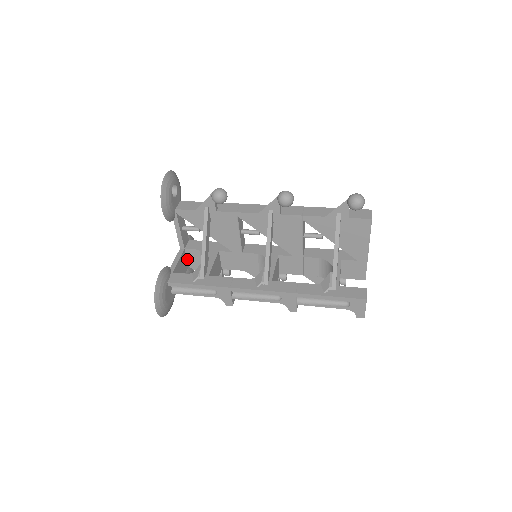
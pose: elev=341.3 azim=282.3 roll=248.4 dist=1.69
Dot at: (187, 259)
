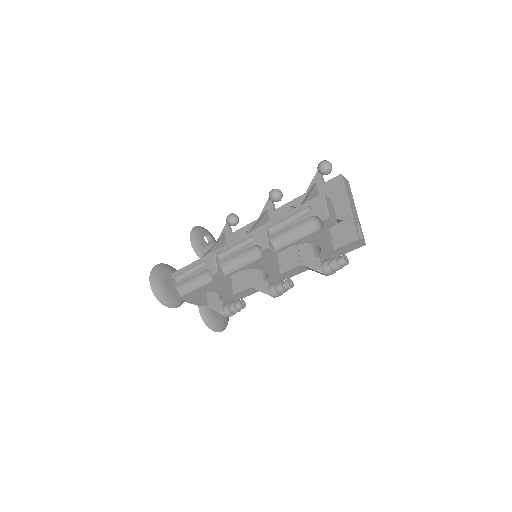
Dot at: (207, 298)
